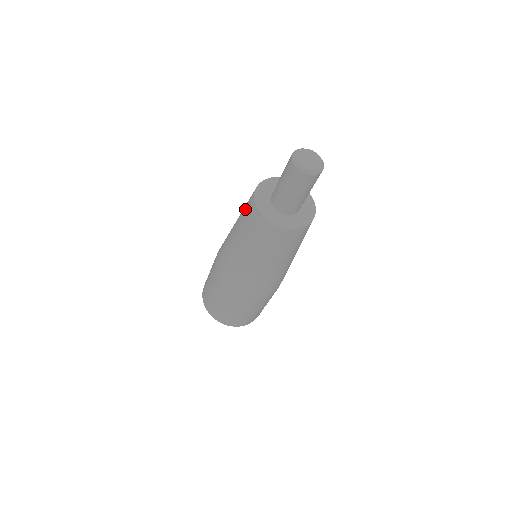
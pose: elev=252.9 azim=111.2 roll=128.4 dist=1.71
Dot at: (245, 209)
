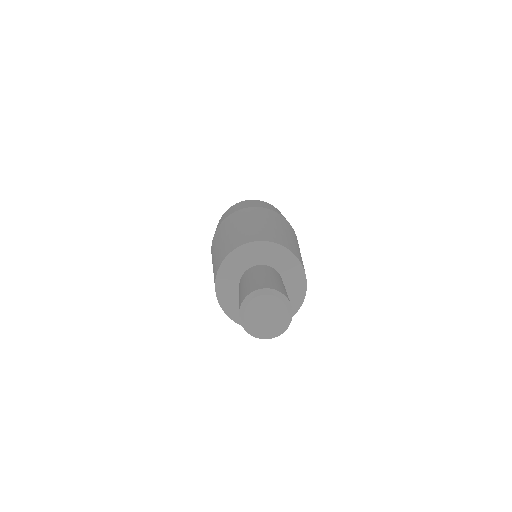
Dot at: occluded
